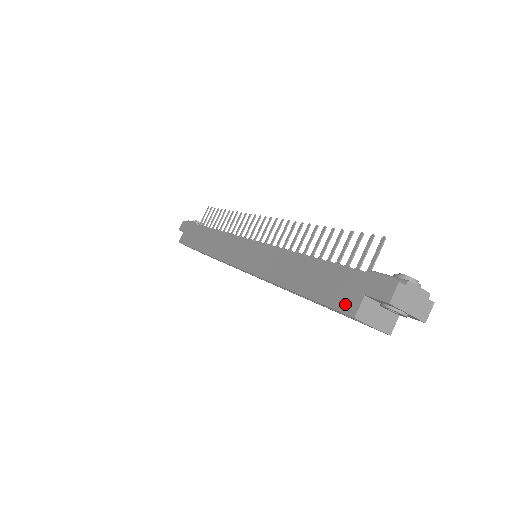
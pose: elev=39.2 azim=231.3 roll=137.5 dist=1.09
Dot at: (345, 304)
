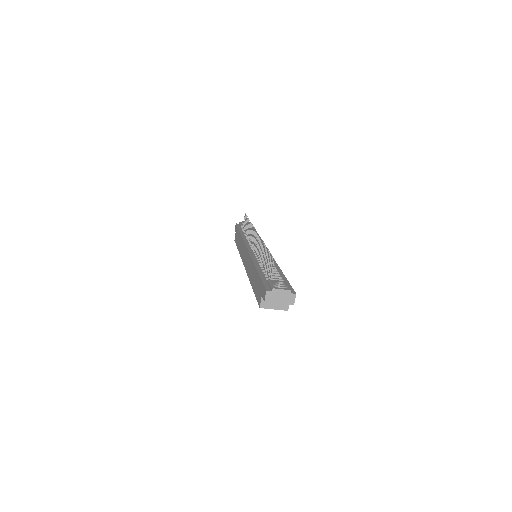
Dot at: (259, 300)
